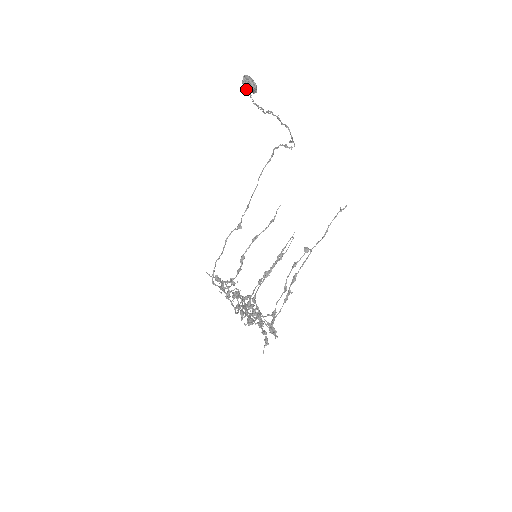
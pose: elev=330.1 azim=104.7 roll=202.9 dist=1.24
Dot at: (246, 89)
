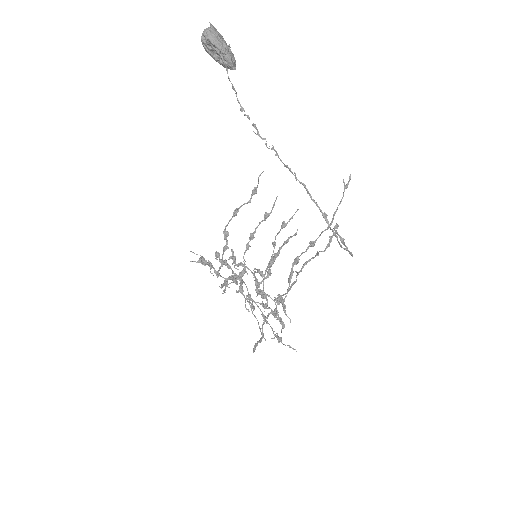
Dot at: (213, 58)
